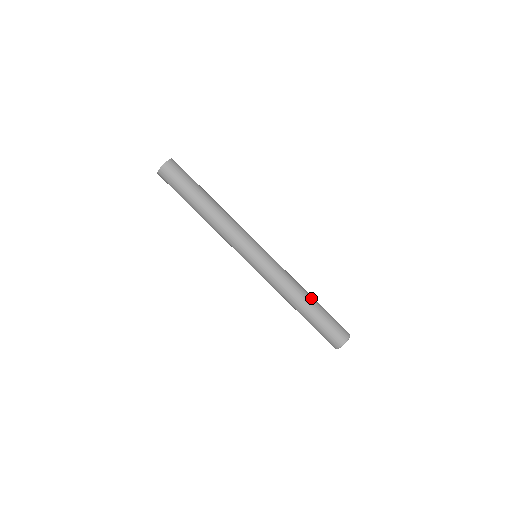
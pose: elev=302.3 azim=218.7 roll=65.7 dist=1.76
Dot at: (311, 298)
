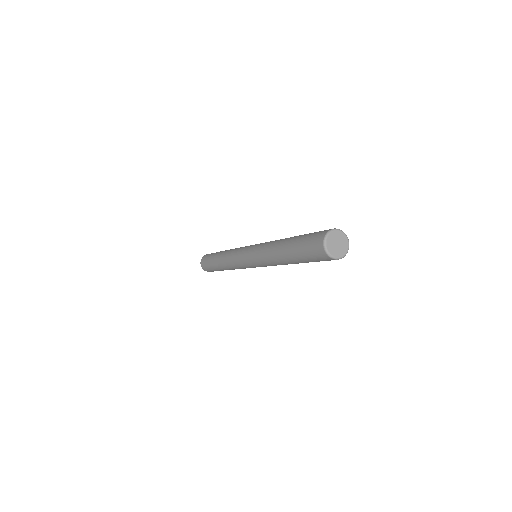
Dot at: occluded
